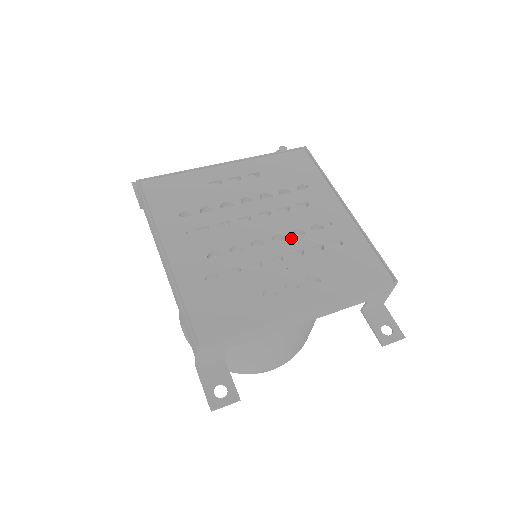
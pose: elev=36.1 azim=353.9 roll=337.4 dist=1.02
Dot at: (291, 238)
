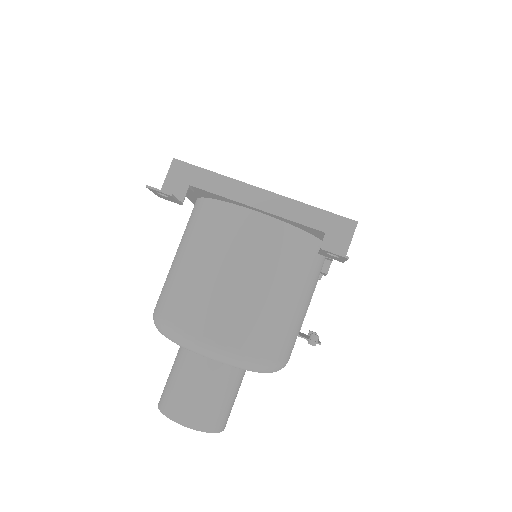
Dot at: occluded
